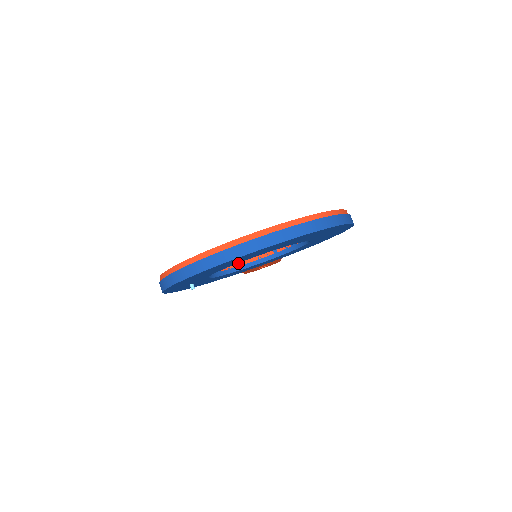
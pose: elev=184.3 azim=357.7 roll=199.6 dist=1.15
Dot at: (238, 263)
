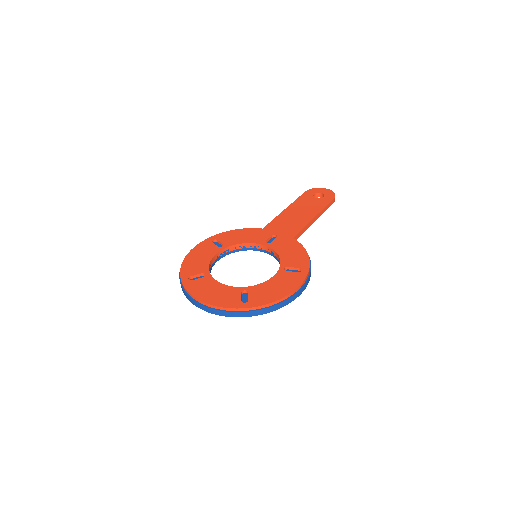
Dot at: (251, 246)
